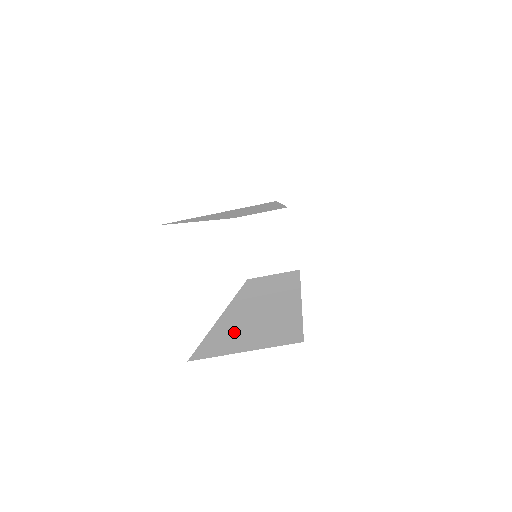
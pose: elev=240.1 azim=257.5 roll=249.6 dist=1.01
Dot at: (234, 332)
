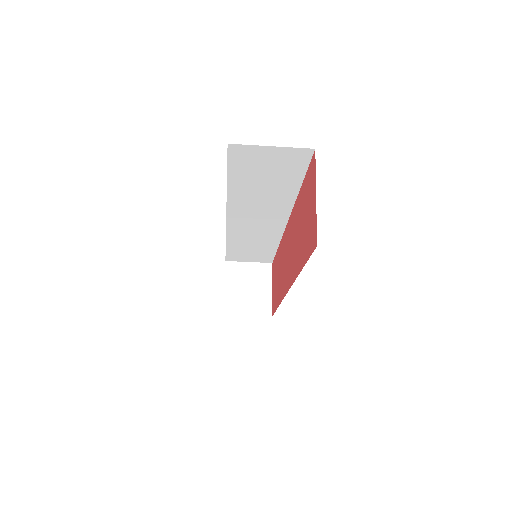
Dot at: occluded
